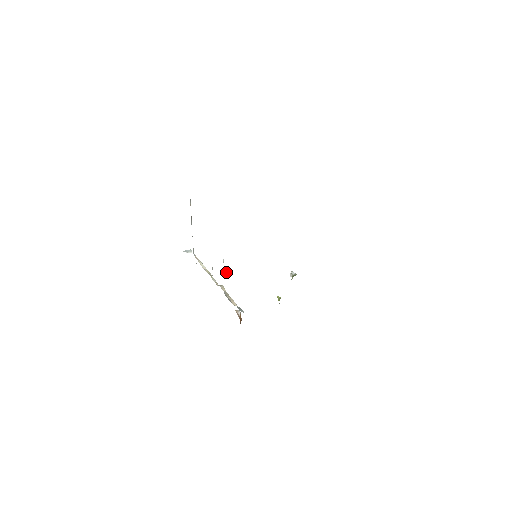
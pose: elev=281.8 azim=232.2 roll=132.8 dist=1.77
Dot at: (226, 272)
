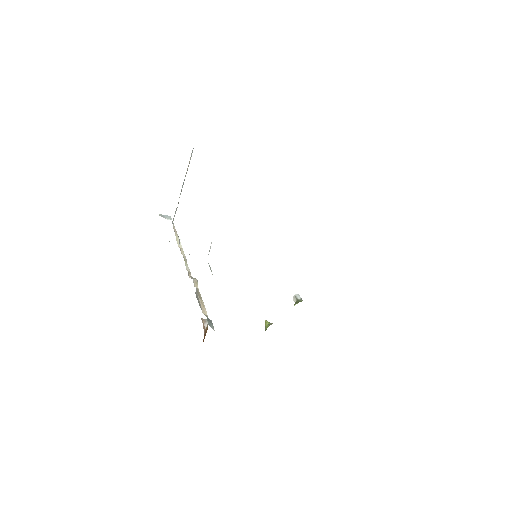
Dot at: (209, 265)
